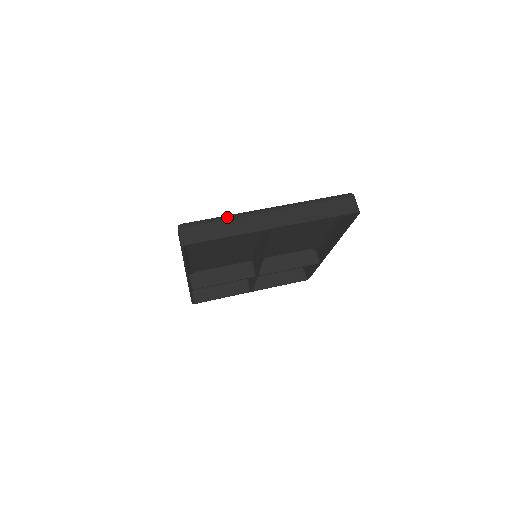
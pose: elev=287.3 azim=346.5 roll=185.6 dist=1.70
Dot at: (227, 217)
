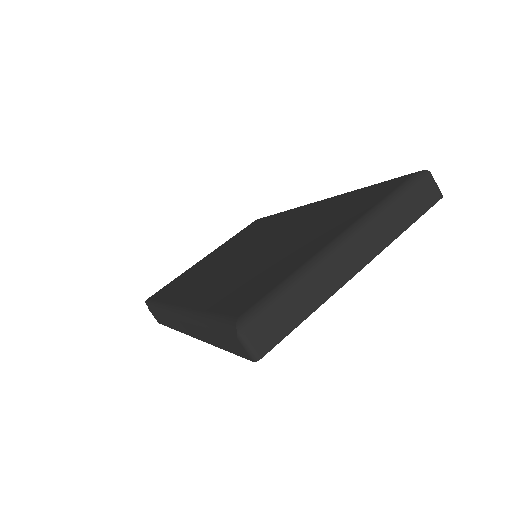
Dot at: (298, 281)
